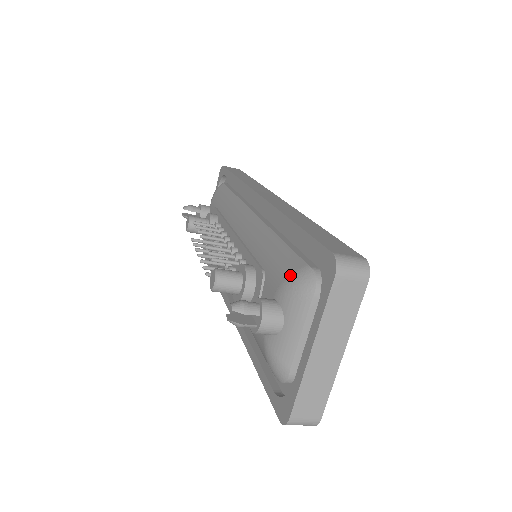
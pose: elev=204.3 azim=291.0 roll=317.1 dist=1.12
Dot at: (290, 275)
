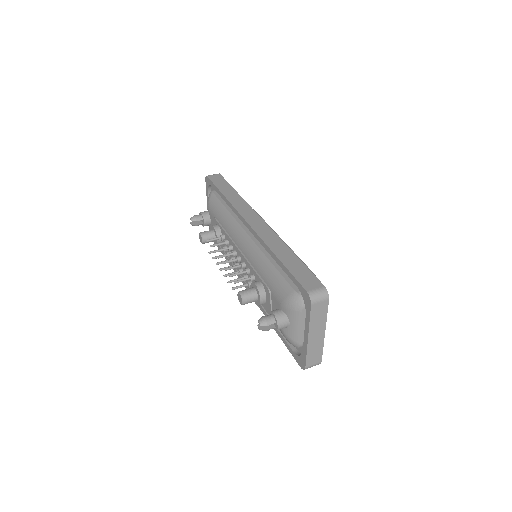
Dot at: (286, 297)
